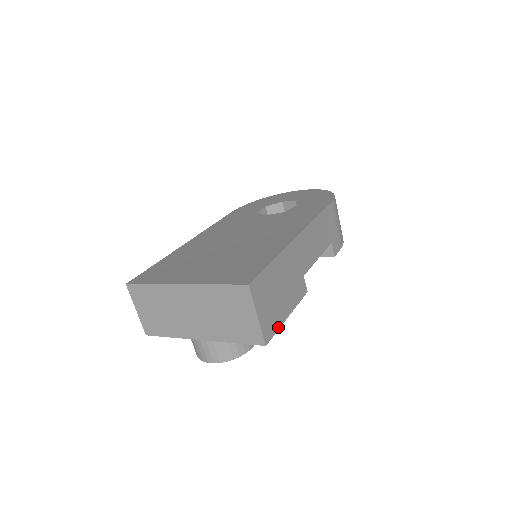
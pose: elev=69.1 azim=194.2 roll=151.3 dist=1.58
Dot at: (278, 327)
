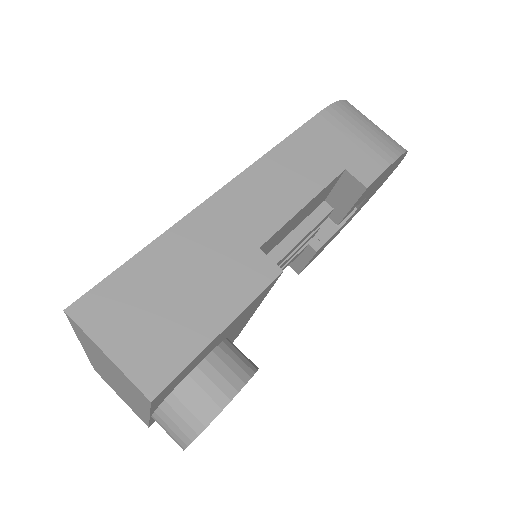
Dot at: (189, 358)
